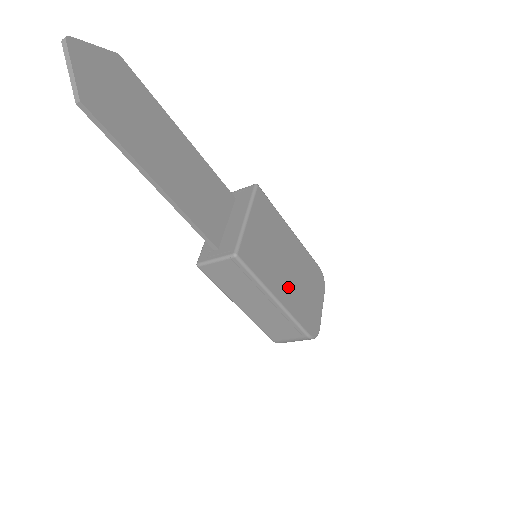
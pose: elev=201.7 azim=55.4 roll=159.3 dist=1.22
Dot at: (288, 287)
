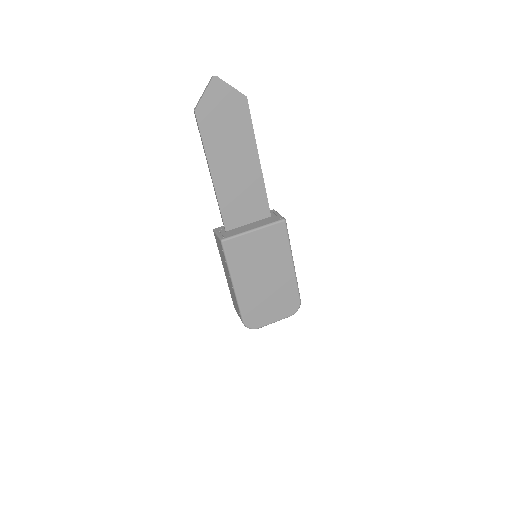
Dot at: (252, 287)
